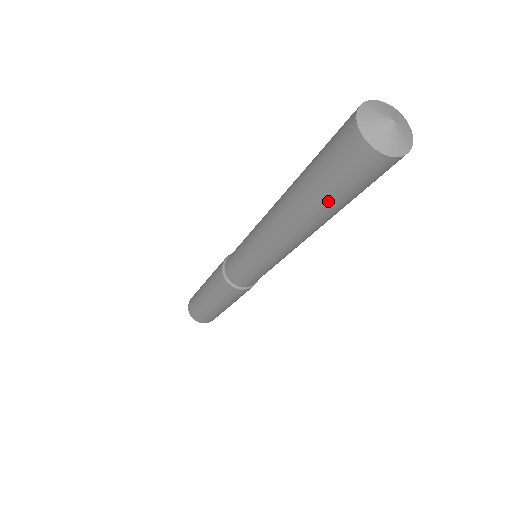
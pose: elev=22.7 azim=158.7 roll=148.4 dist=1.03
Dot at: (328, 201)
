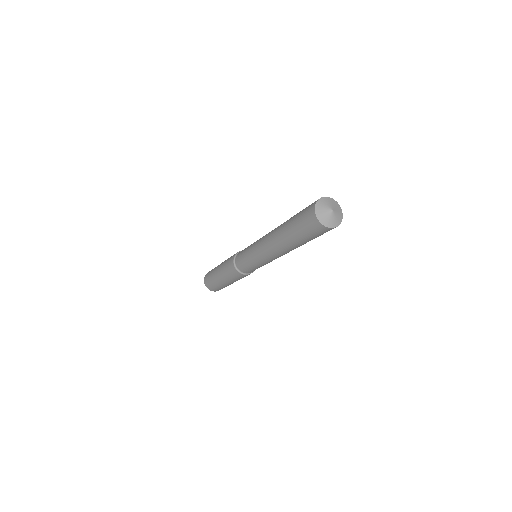
Dot at: (303, 241)
